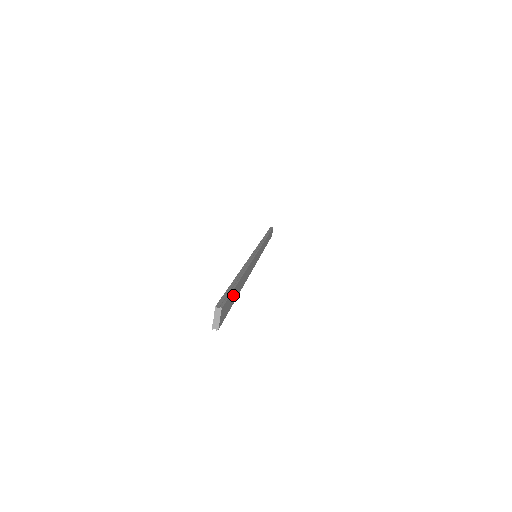
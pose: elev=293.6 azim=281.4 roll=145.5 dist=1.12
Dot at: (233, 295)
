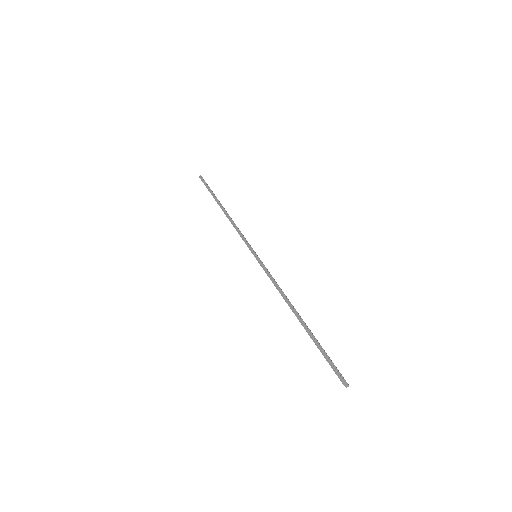
Dot at: (321, 346)
